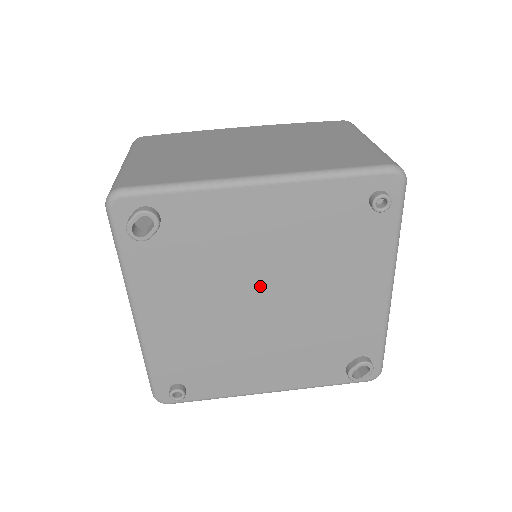
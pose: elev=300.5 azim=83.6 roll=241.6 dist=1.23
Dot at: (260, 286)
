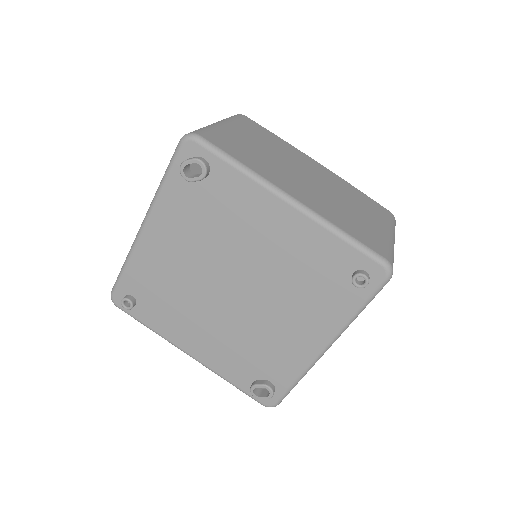
Dot at: (238, 273)
